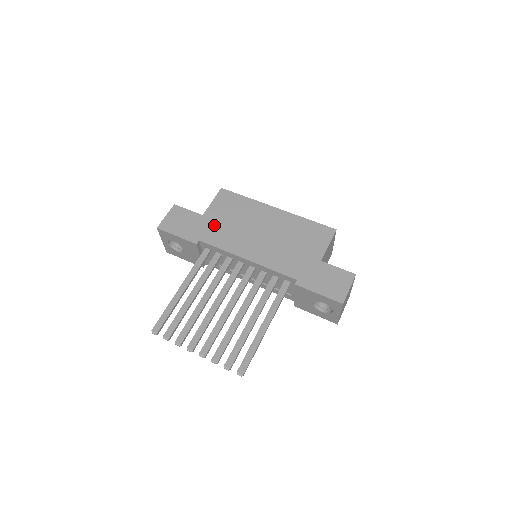
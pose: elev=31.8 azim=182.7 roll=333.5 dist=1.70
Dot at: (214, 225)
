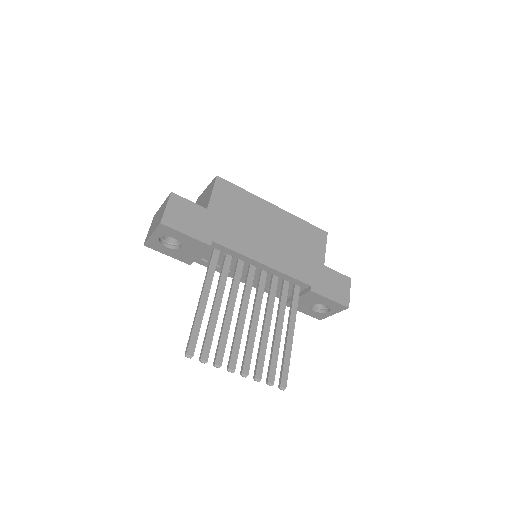
Dot at: (223, 222)
